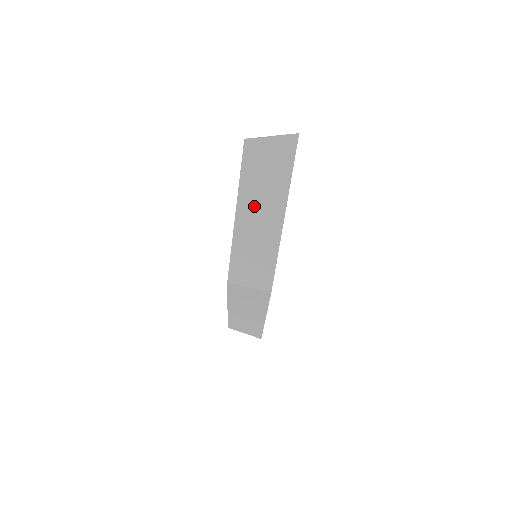
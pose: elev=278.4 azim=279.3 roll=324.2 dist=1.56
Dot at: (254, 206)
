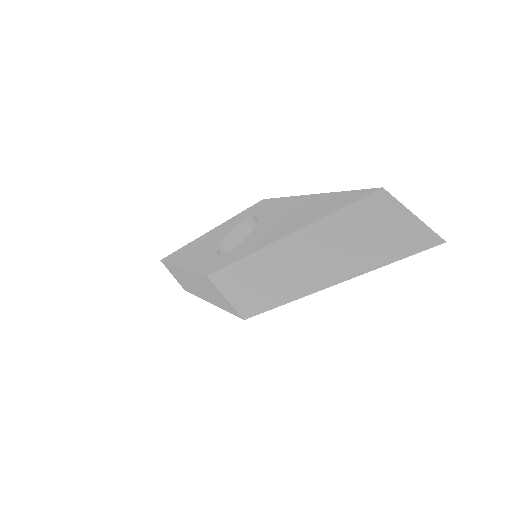
Dot at: (313, 250)
